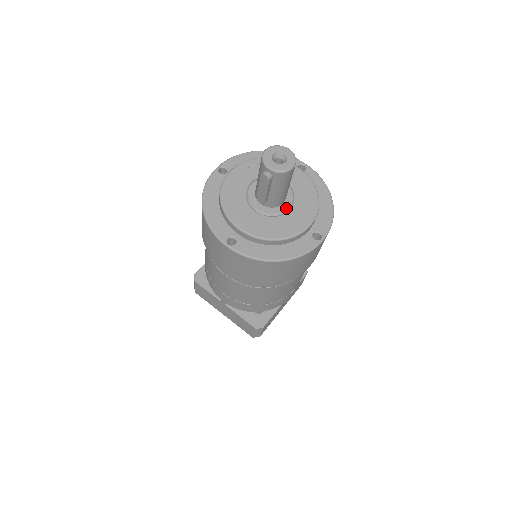
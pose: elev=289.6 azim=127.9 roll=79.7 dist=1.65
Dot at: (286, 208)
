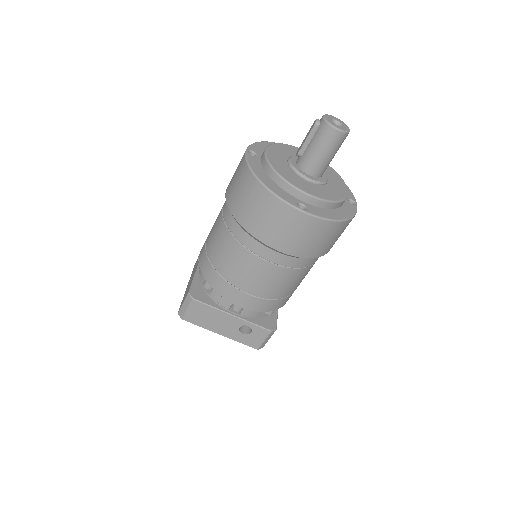
Dot at: (307, 176)
